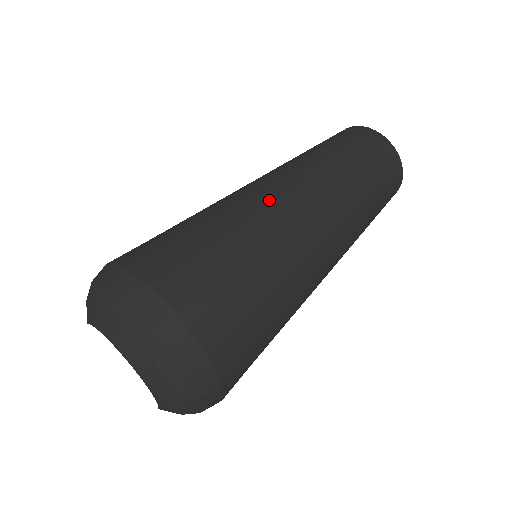
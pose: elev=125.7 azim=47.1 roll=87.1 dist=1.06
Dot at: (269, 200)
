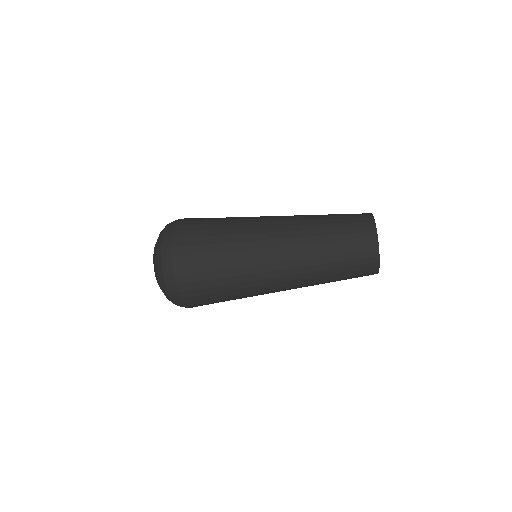
Dot at: (260, 232)
